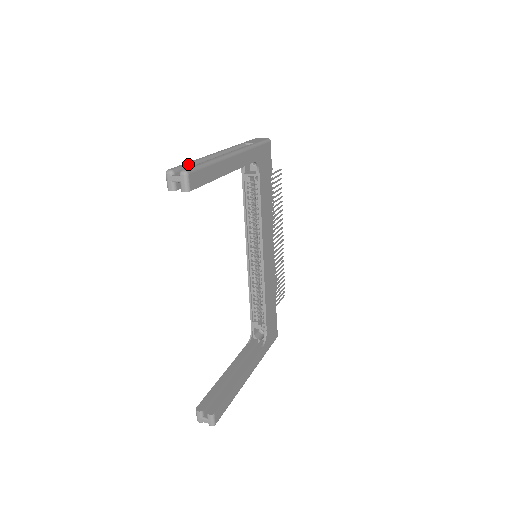
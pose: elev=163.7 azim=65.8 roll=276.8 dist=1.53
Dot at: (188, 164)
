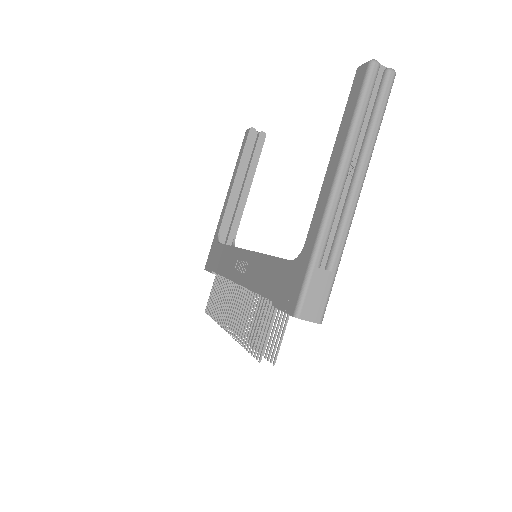
Dot at: occluded
